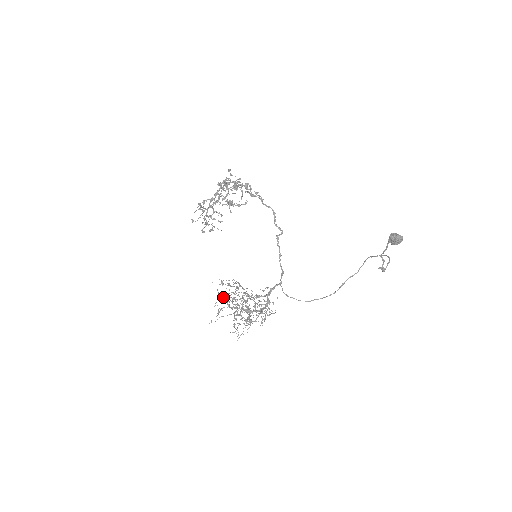
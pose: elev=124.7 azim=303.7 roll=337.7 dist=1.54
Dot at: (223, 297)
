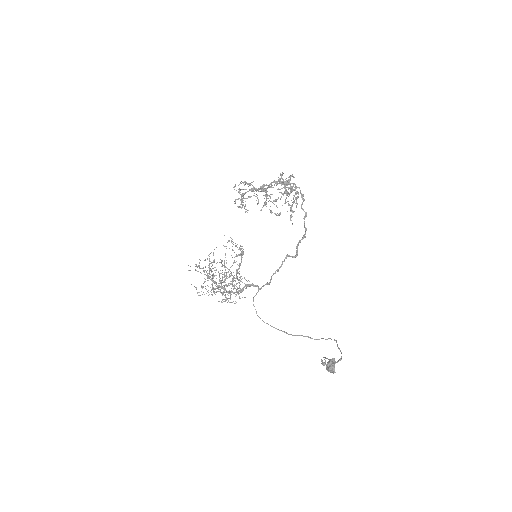
Dot at: occluded
